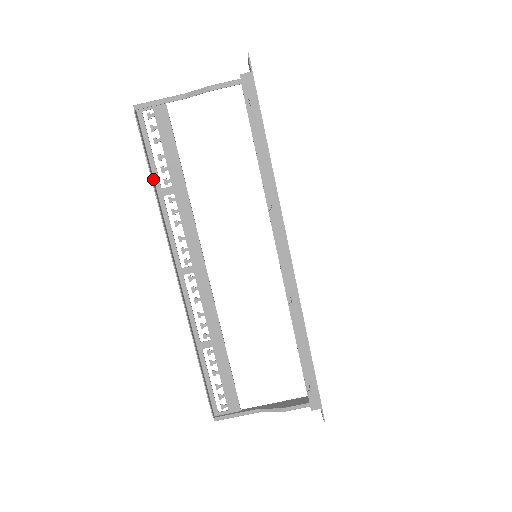
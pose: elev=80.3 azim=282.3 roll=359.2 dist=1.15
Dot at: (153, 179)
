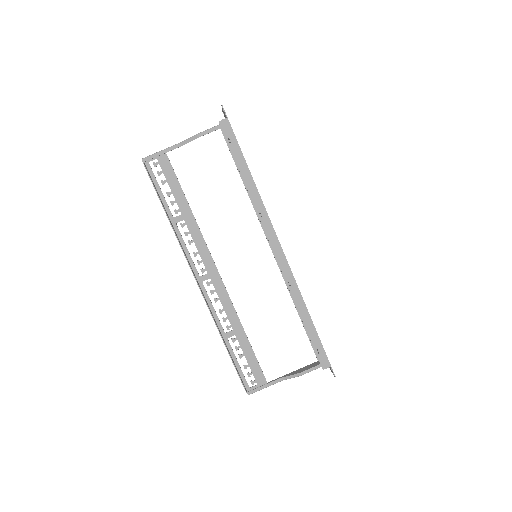
Dot at: (166, 212)
